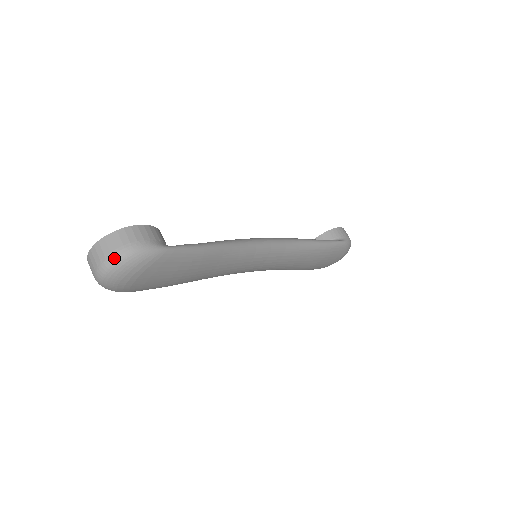
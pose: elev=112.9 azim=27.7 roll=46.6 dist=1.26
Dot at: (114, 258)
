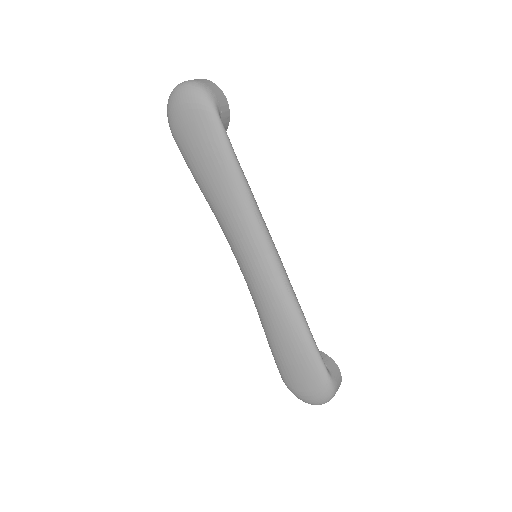
Dot at: (192, 82)
